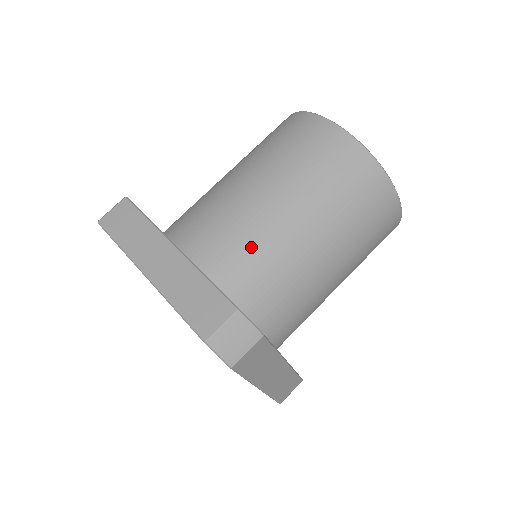
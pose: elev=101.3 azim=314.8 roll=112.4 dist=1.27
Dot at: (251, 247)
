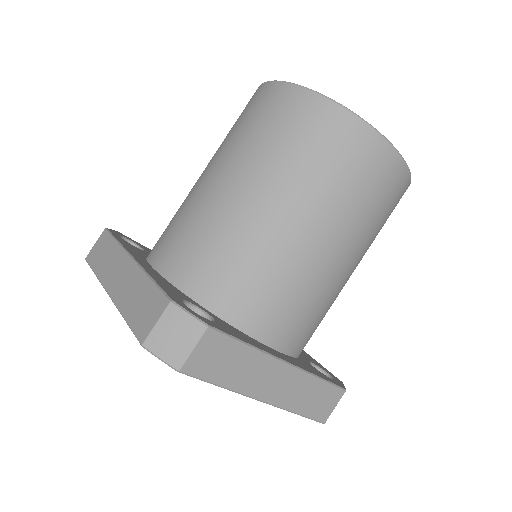
Dot at: (209, 238)
